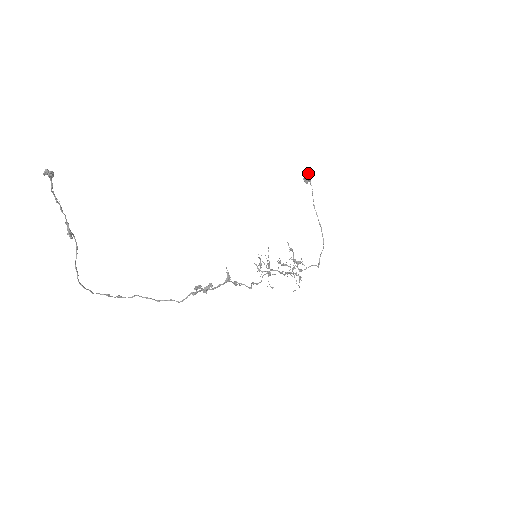
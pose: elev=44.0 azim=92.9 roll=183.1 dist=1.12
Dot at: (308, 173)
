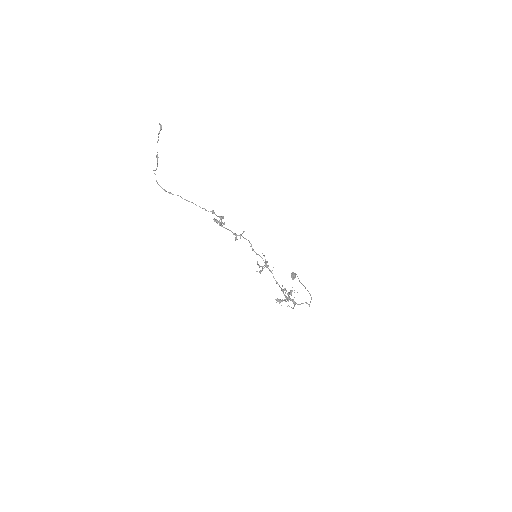
Dot at: (293, 273)
